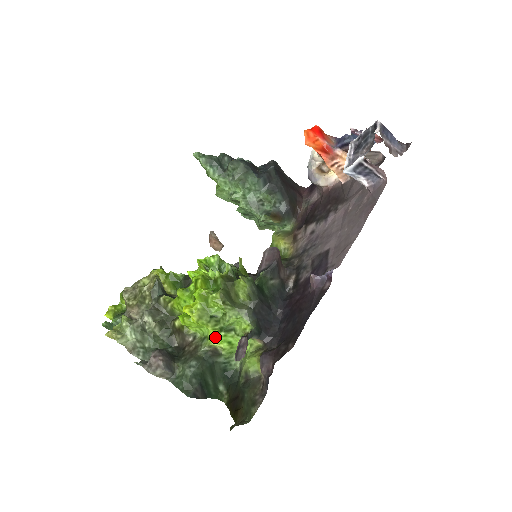
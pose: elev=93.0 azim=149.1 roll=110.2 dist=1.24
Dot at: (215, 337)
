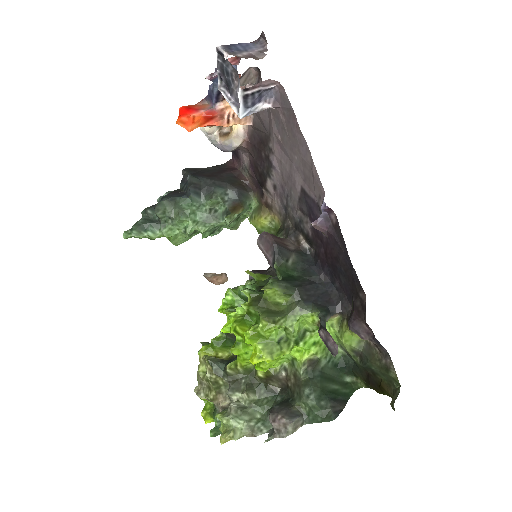
Dot at: (299, 352)
